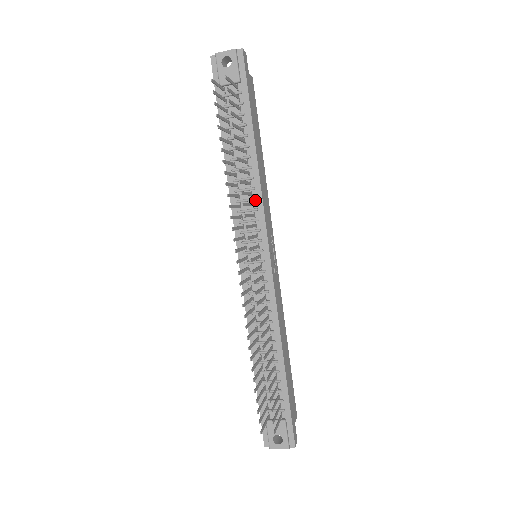
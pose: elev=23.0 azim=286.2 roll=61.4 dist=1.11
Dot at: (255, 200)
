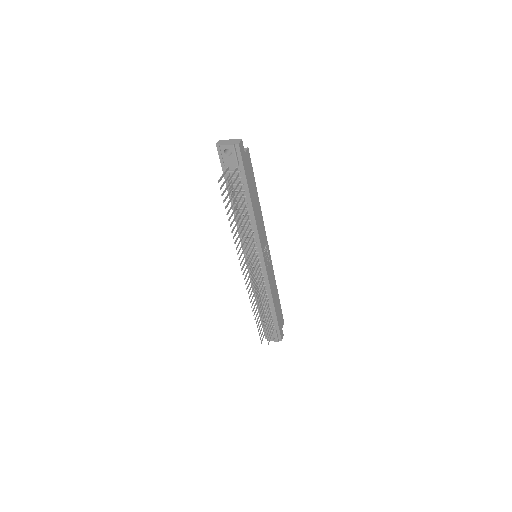
Dot at: (253, 232)
